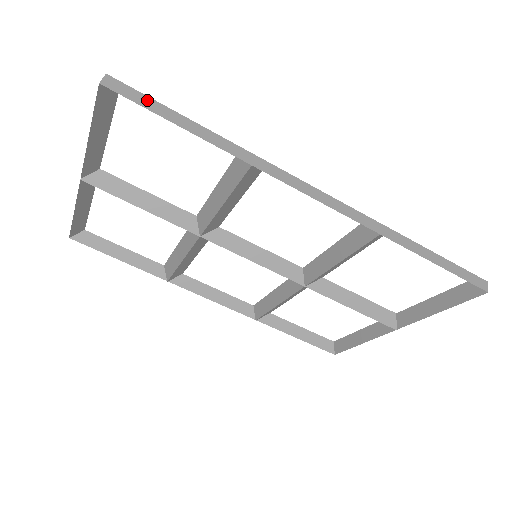
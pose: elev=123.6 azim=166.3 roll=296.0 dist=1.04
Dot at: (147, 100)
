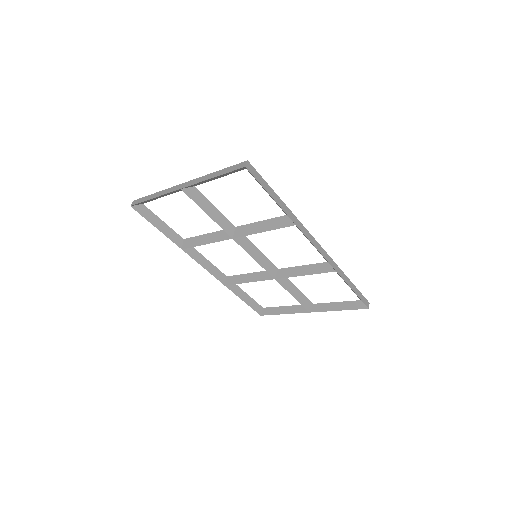
Dot at: (262, 179)
